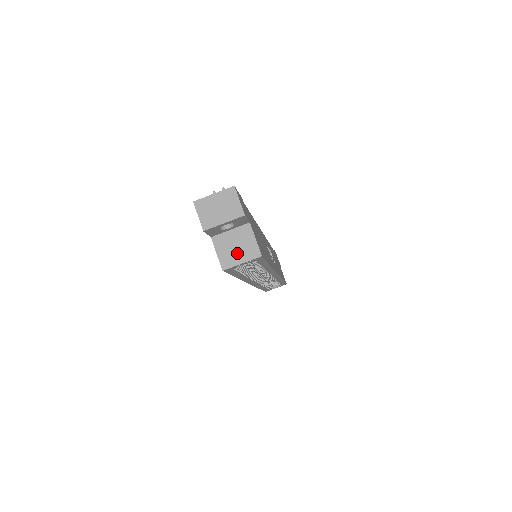
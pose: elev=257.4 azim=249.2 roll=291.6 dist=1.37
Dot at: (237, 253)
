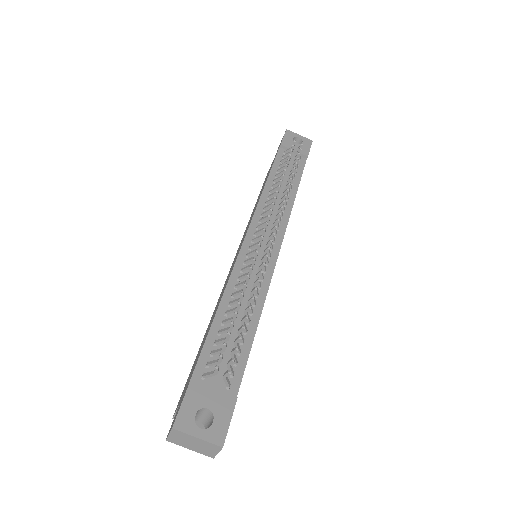
Dot at: (195, 422)
